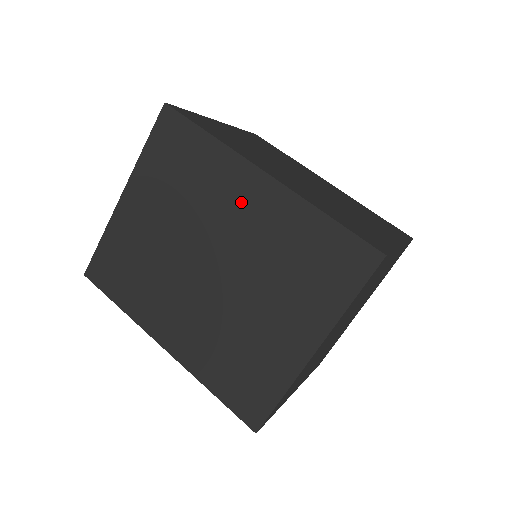
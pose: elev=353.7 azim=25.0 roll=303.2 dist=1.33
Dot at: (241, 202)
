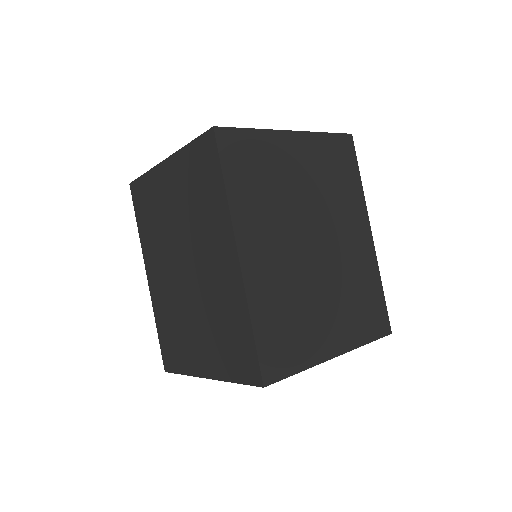
Dot at: (217, 256)
